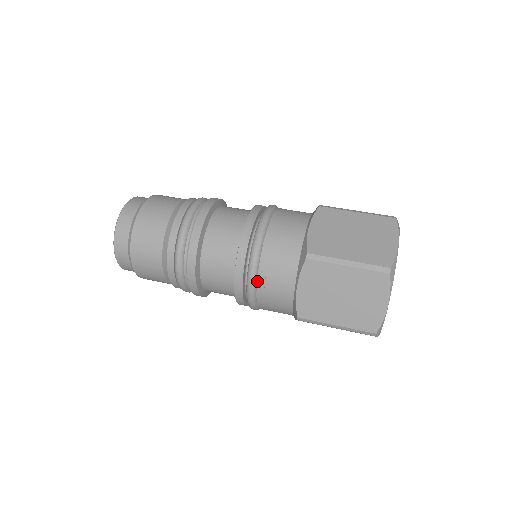
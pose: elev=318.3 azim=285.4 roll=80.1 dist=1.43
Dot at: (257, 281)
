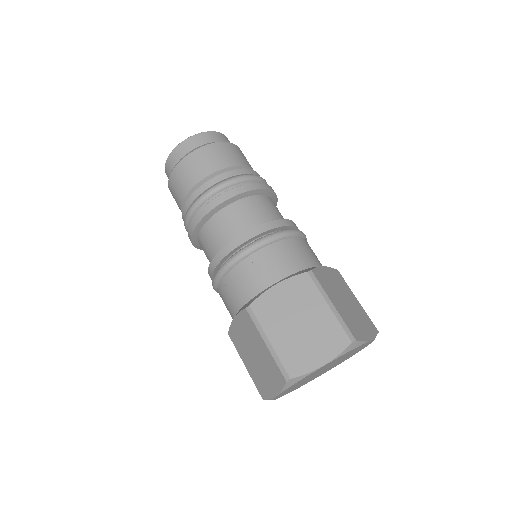
Dot at: (219, 284)
